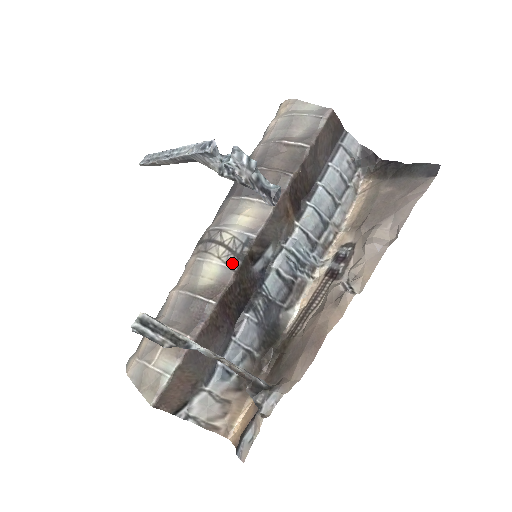
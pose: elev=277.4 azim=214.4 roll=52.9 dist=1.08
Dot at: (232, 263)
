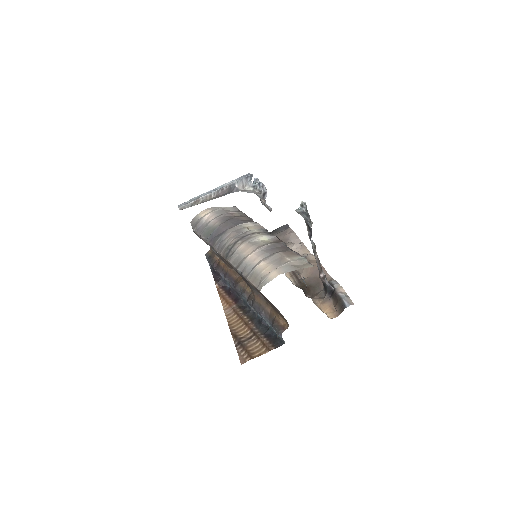
Dot at: (271, 235)
